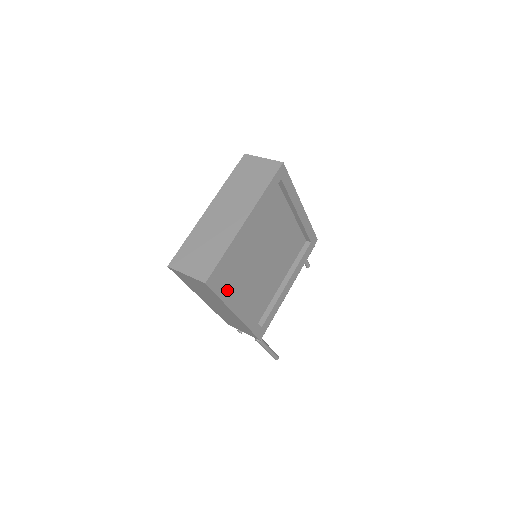
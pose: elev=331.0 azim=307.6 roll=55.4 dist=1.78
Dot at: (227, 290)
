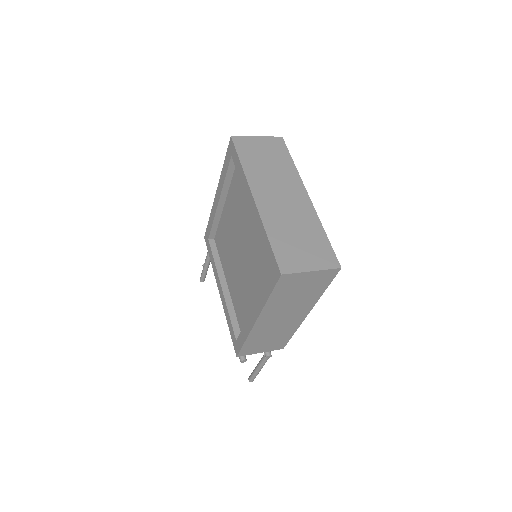
Dot at: occluded
